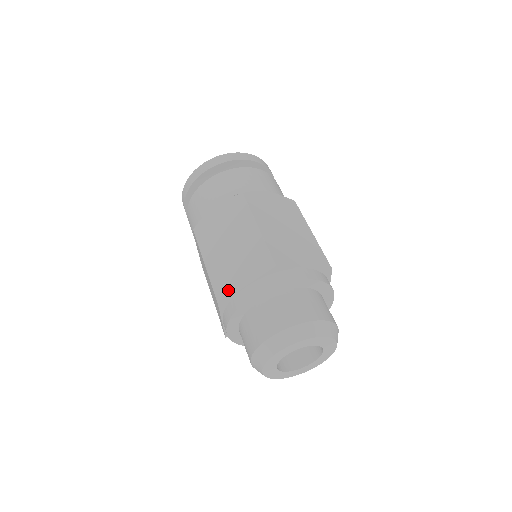
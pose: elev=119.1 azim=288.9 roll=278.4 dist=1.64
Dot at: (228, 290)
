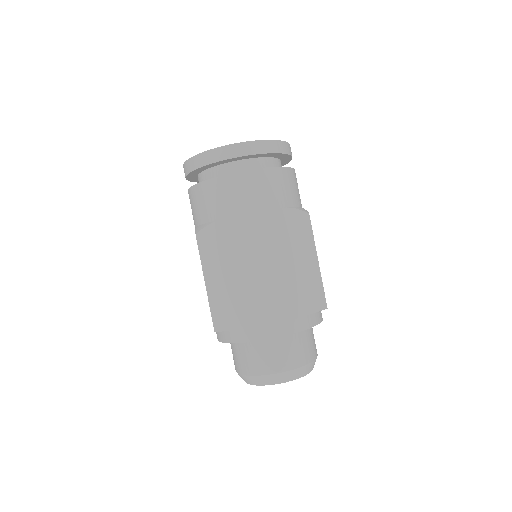
Dot at: (226, 323)
